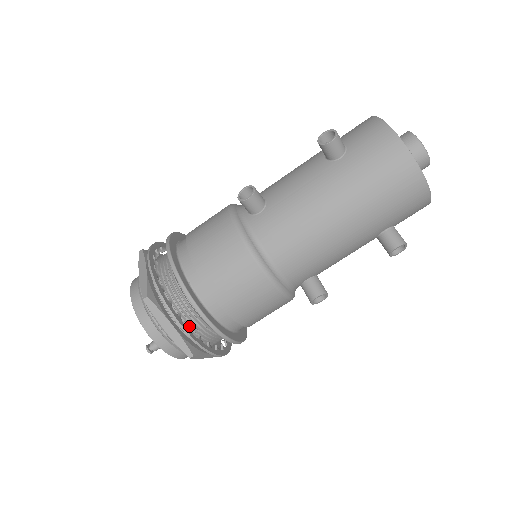
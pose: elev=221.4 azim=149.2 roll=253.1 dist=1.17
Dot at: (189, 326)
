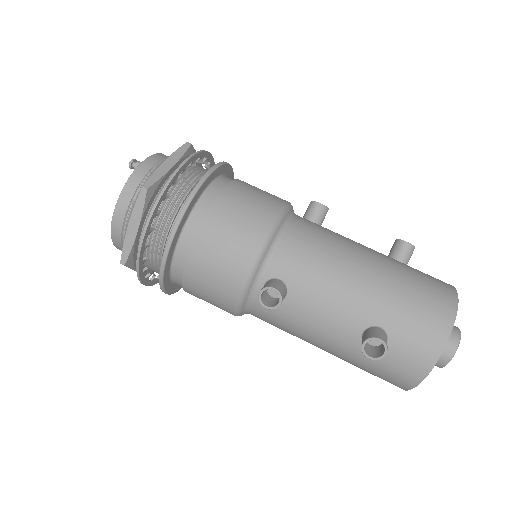
Dot at: (154, 277)
